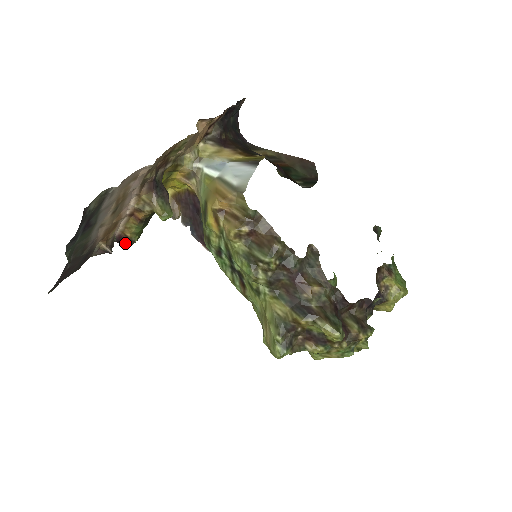
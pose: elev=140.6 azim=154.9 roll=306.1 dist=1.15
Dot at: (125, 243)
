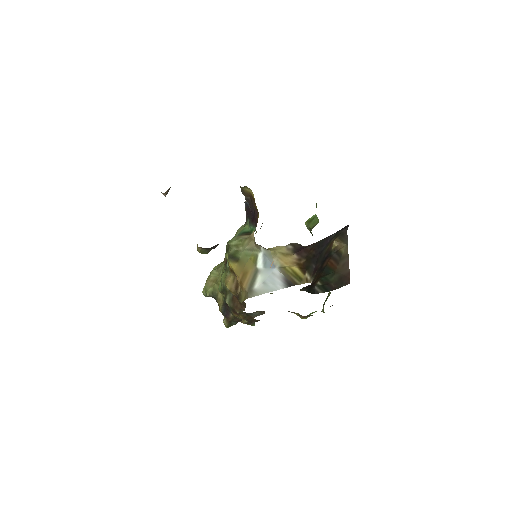
Dot at: occluded
